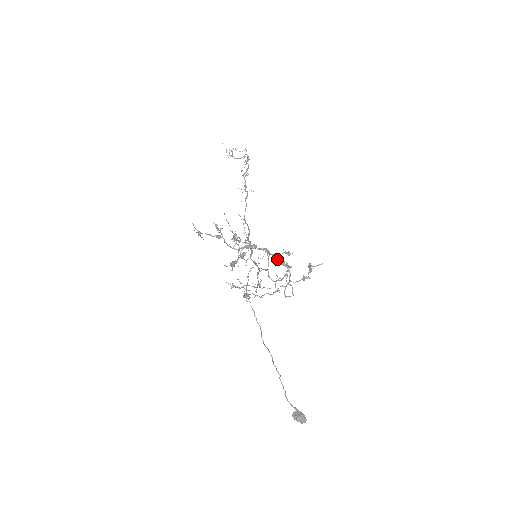
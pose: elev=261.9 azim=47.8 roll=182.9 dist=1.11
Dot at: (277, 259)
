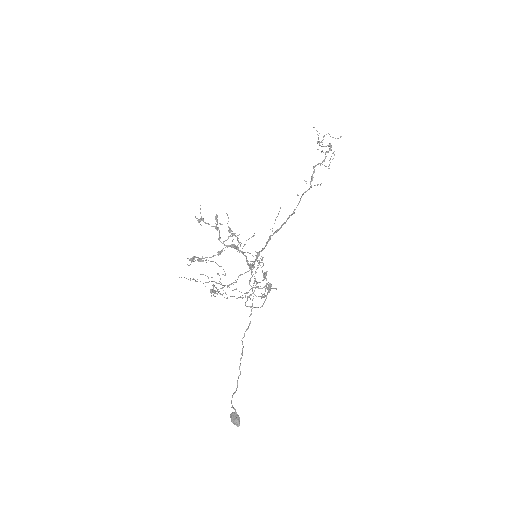
Dot at: (249, 267)
